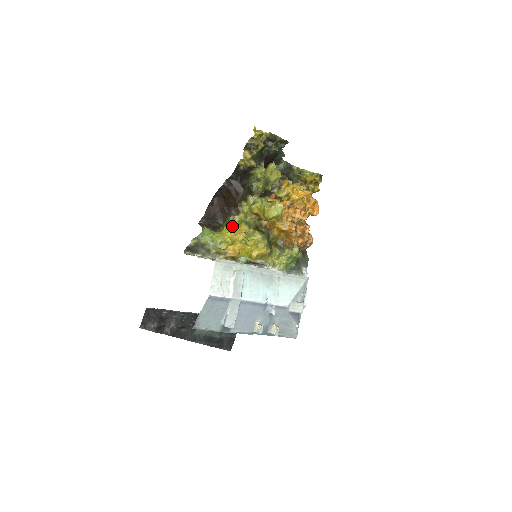
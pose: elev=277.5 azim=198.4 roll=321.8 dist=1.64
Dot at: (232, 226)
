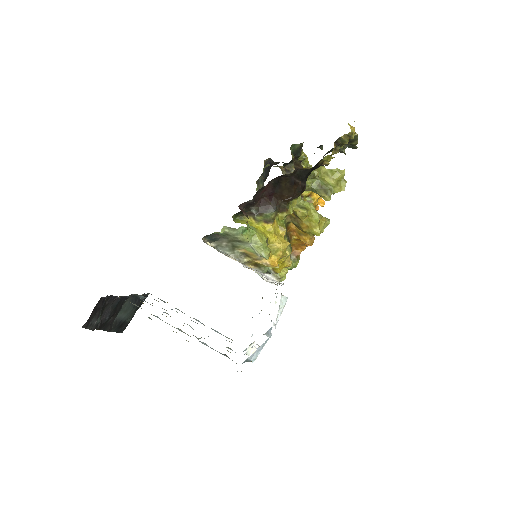
Dot at: (274, 226)
